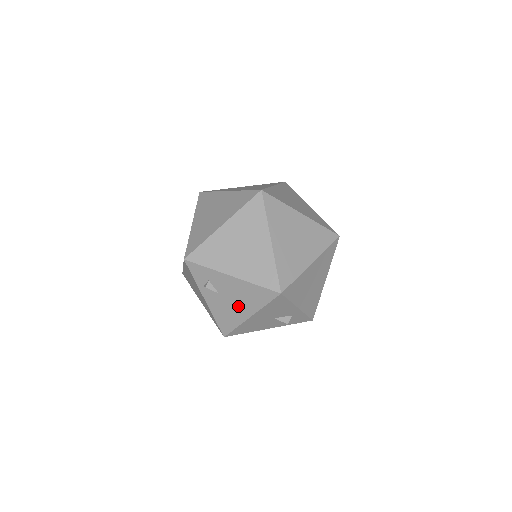
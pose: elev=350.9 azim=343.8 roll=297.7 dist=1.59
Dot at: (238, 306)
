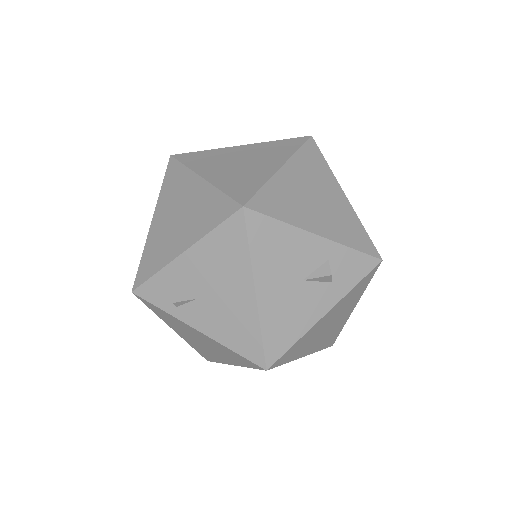
Dot at: (229, 292)
